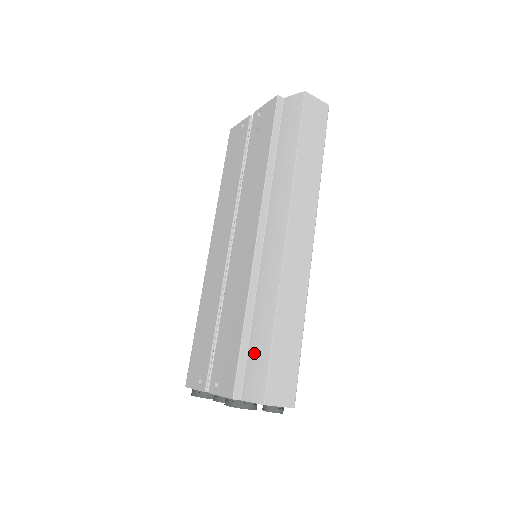
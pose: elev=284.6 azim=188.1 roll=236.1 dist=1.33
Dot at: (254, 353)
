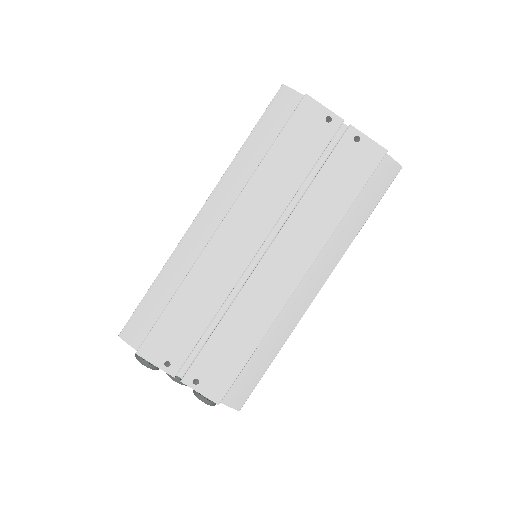
Dot at: (248, 372)
